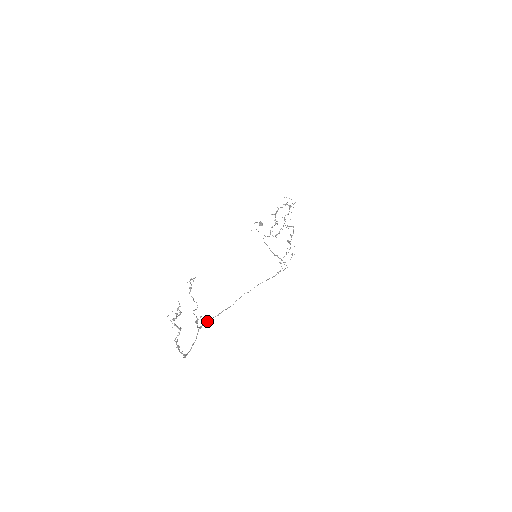
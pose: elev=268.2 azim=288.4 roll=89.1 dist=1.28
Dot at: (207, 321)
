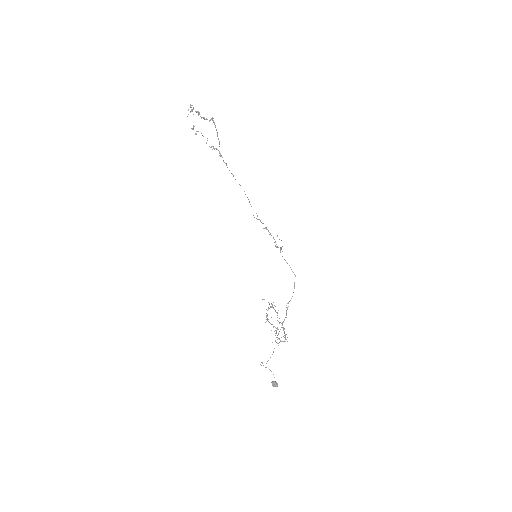
Dot at: occluded
